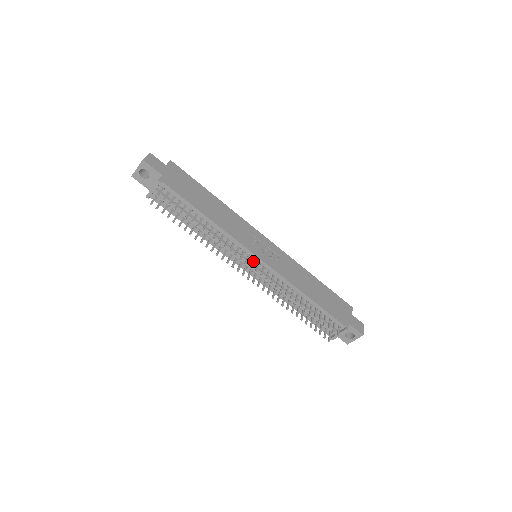
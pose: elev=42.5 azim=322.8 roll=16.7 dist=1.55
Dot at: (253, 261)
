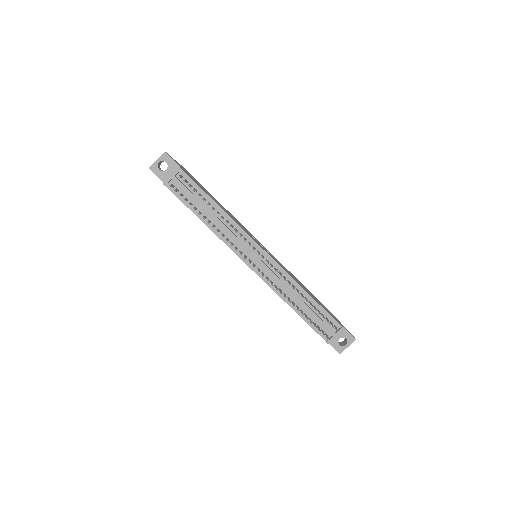
Dot at: (259, 252)
